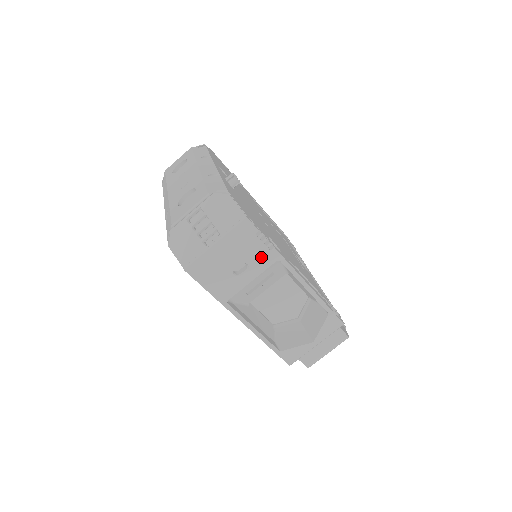
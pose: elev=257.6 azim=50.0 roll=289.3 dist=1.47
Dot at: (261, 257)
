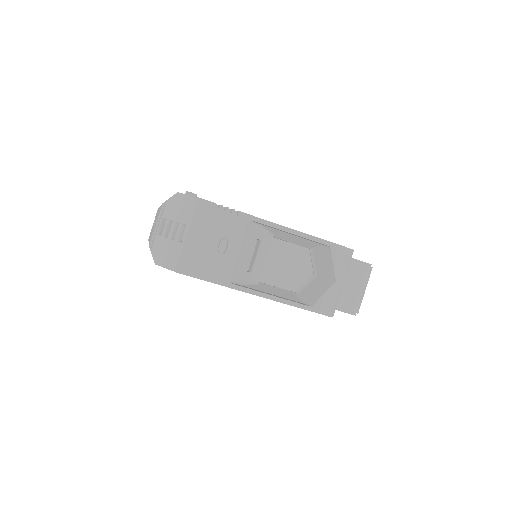
Dot at: (233, 226)
